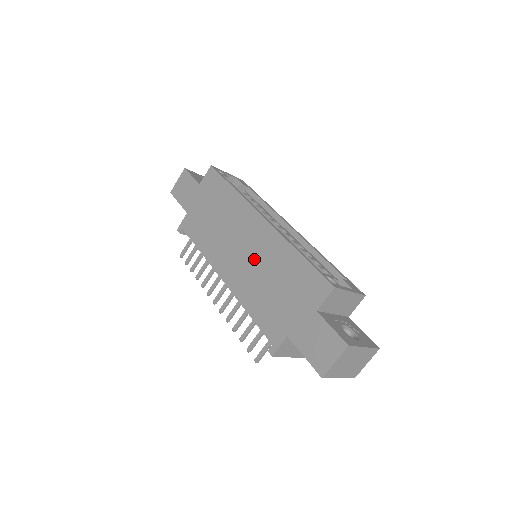
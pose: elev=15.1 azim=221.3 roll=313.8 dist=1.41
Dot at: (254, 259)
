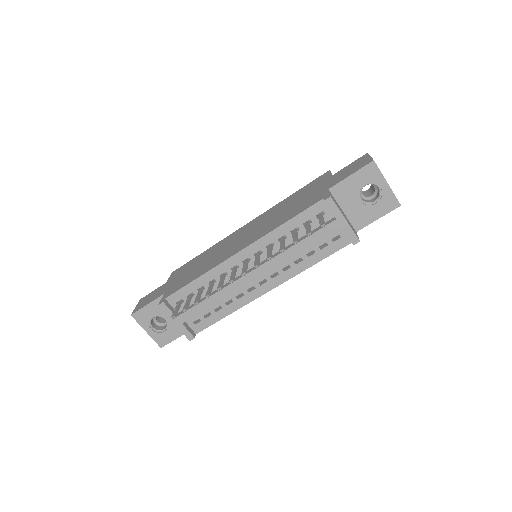
Dot at: (260, 225)
